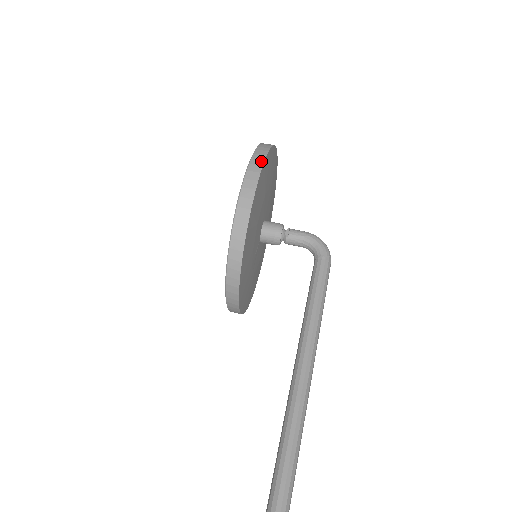
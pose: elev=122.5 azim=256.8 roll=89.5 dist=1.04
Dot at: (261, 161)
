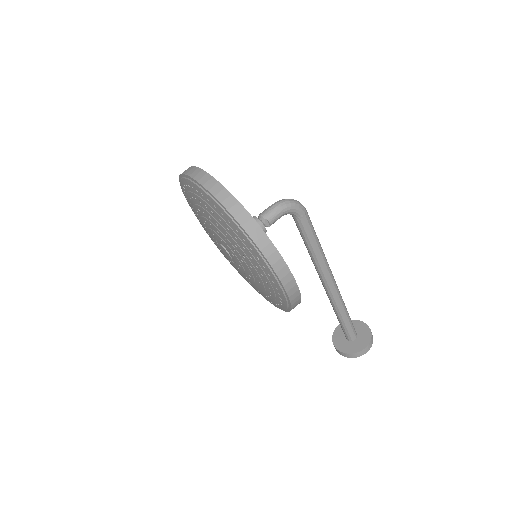
Dot at: (285, 269)
